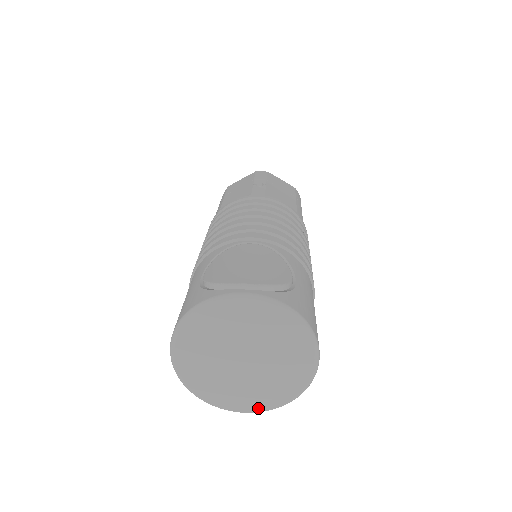
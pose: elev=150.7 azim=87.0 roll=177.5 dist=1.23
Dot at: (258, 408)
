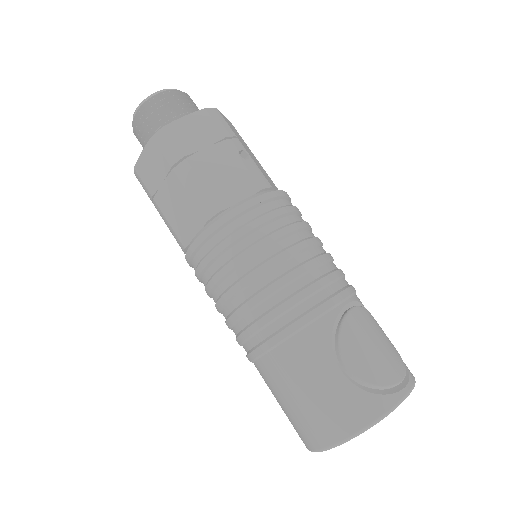
Dot at: occluded
